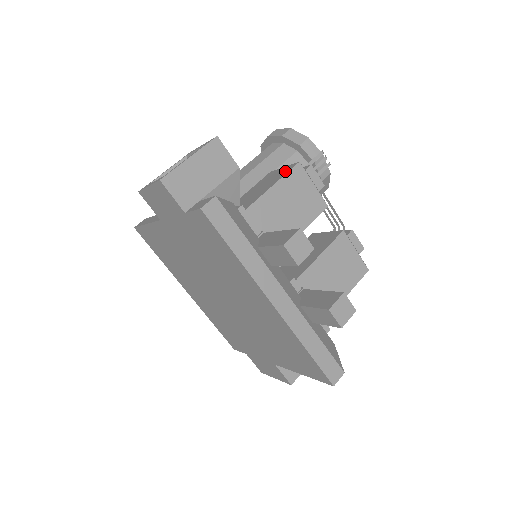
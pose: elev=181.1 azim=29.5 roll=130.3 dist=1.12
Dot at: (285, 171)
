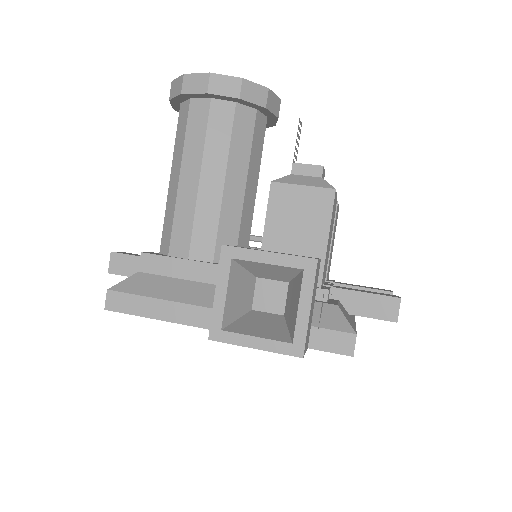
Dot at: (323, 205)
